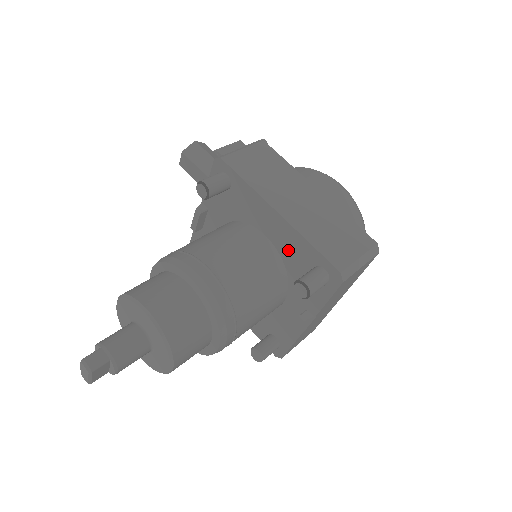
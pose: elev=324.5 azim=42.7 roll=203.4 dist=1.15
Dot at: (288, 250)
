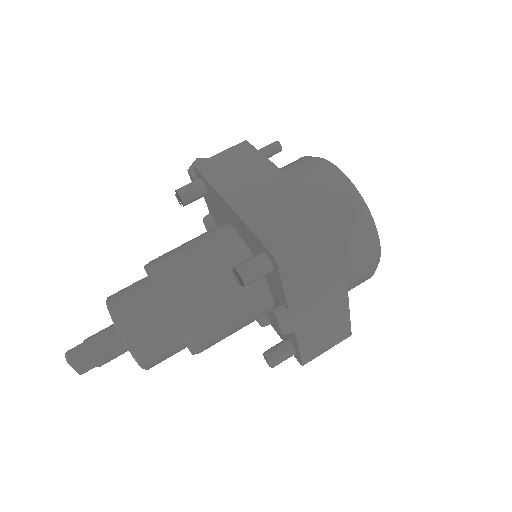
Dot at: (248, 241)
